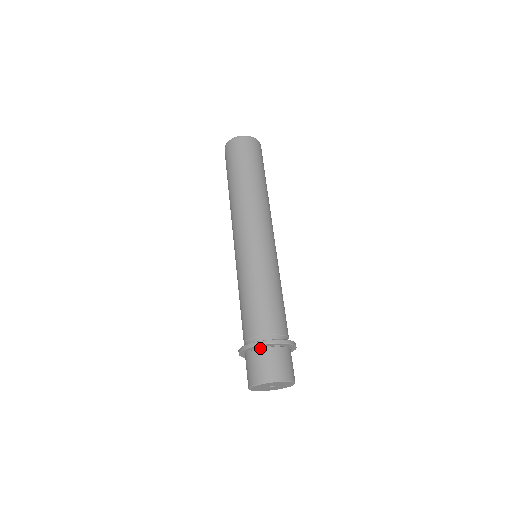
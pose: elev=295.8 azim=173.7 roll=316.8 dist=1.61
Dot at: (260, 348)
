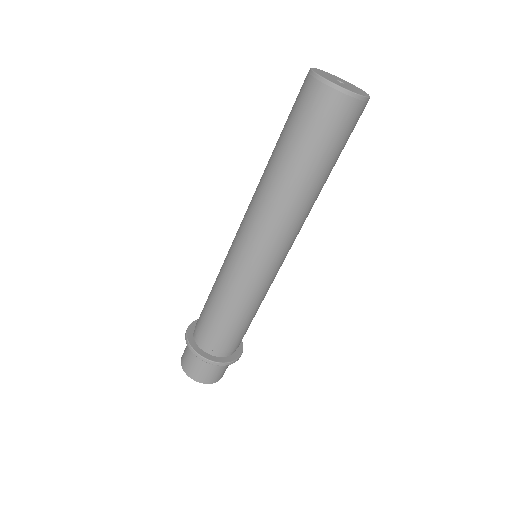
Dot at: occluded
